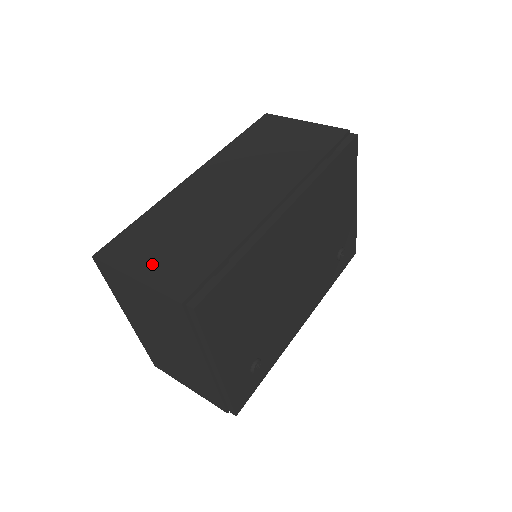
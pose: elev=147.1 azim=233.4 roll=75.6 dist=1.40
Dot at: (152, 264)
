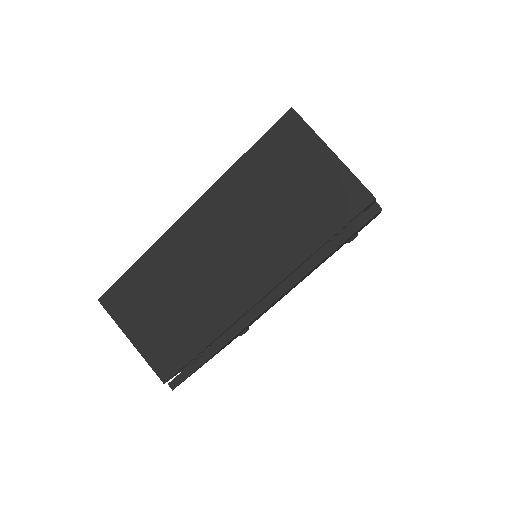
Dot at: (144, 332)
